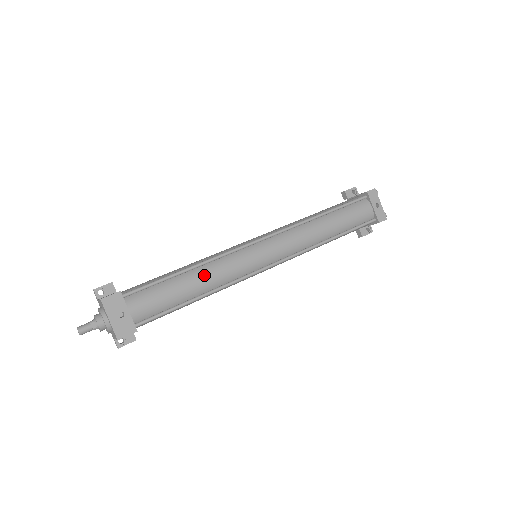
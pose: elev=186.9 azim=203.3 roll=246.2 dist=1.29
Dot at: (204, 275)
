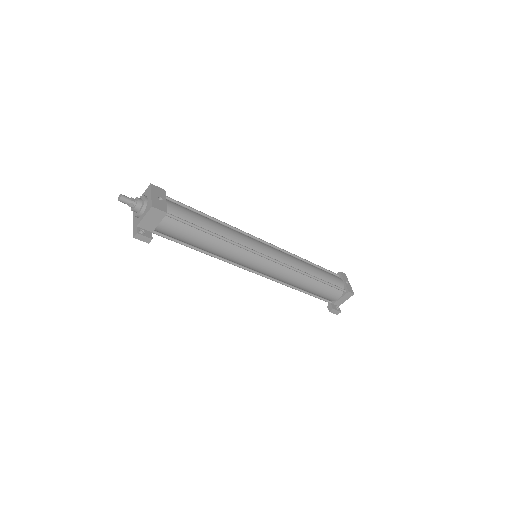
Dot at: (222, 226)
